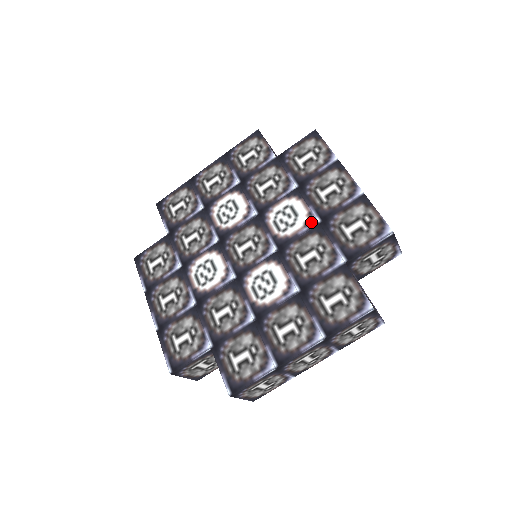
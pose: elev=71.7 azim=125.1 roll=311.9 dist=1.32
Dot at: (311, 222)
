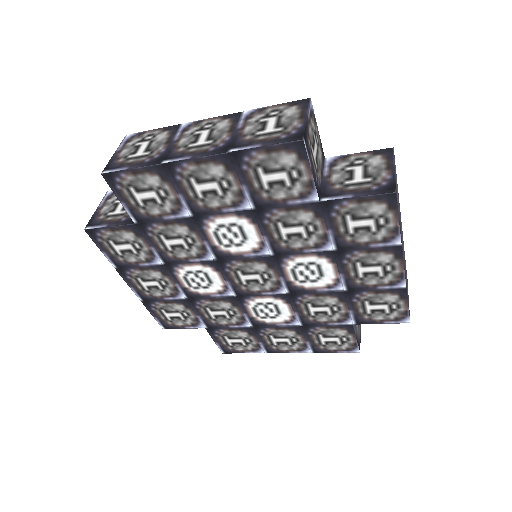
Dot at: (335, 287)
